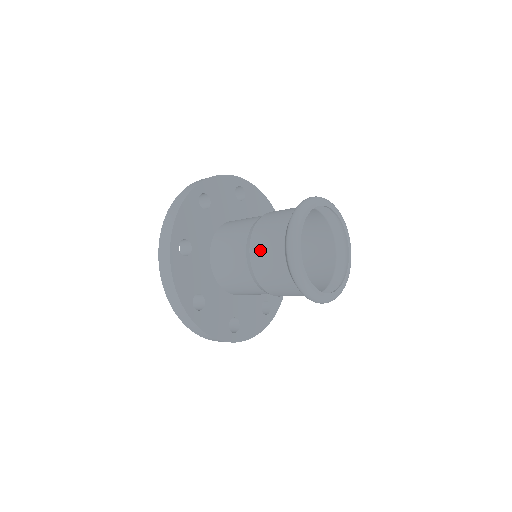
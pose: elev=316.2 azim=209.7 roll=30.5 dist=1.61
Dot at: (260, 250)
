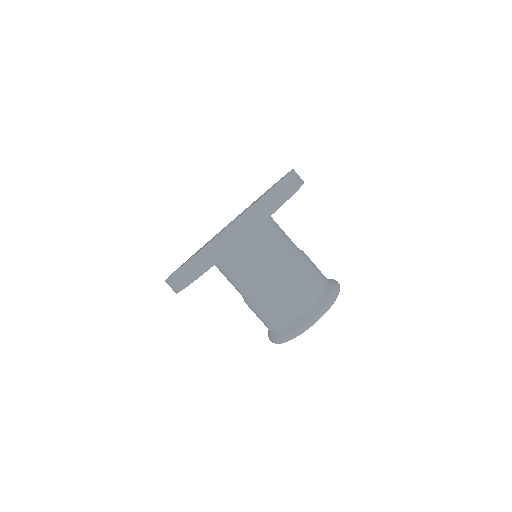
Dot at: (260, 310)
